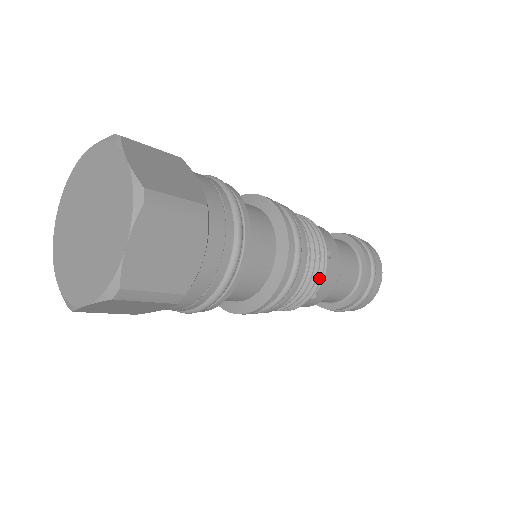
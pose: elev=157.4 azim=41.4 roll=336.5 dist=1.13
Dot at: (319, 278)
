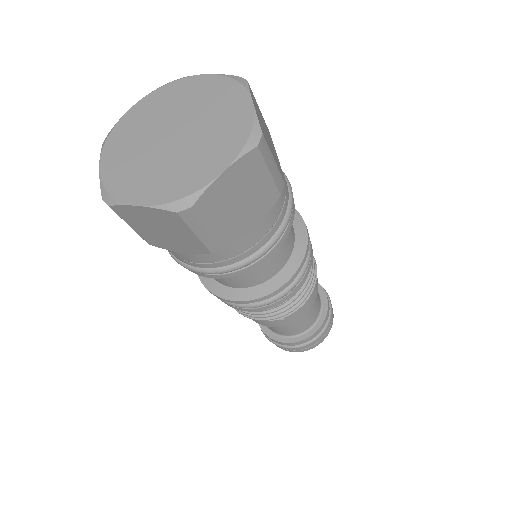
Dot at: (253, 317)
